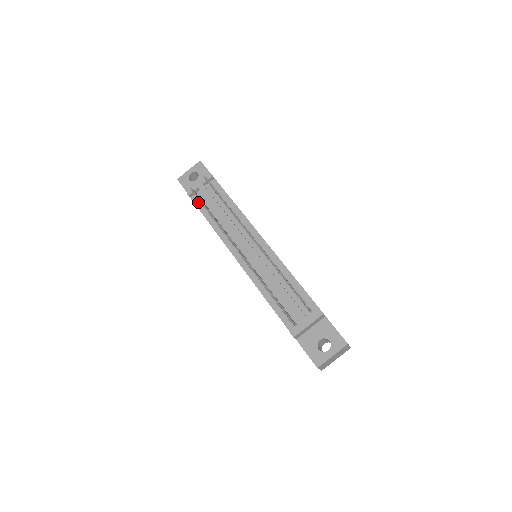
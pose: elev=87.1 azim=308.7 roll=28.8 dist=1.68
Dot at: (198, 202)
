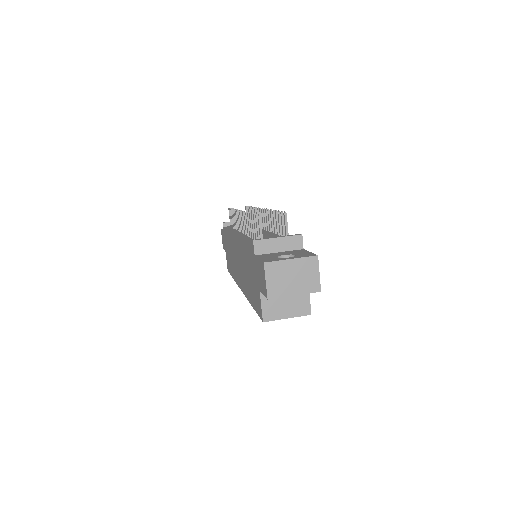
Dot at: (228, 227)
